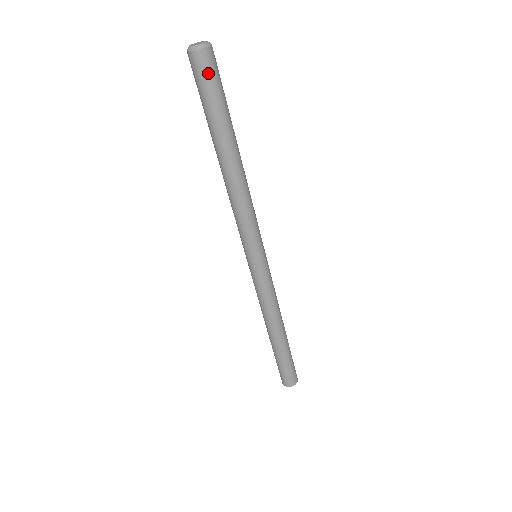
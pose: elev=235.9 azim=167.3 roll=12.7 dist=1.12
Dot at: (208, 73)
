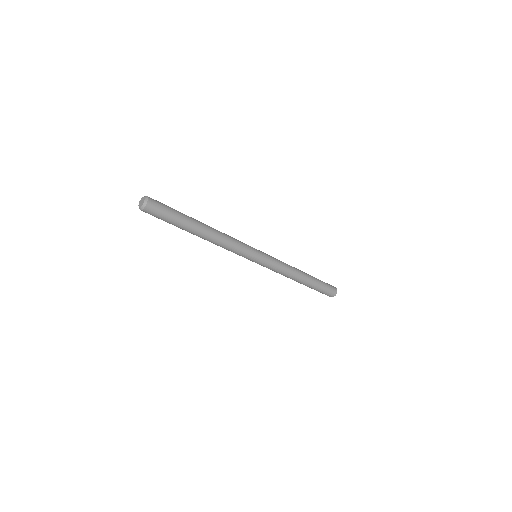
Dot at: (157, 213)
